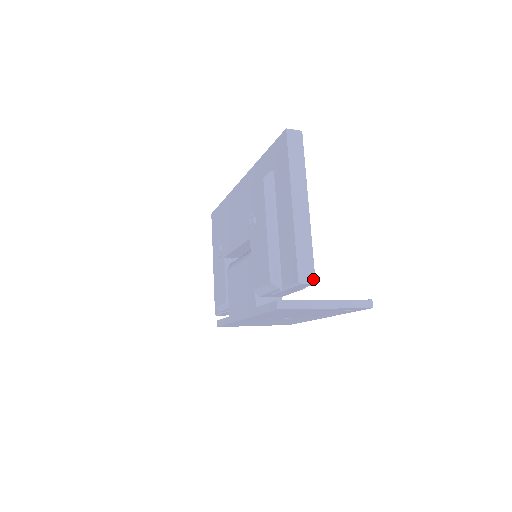
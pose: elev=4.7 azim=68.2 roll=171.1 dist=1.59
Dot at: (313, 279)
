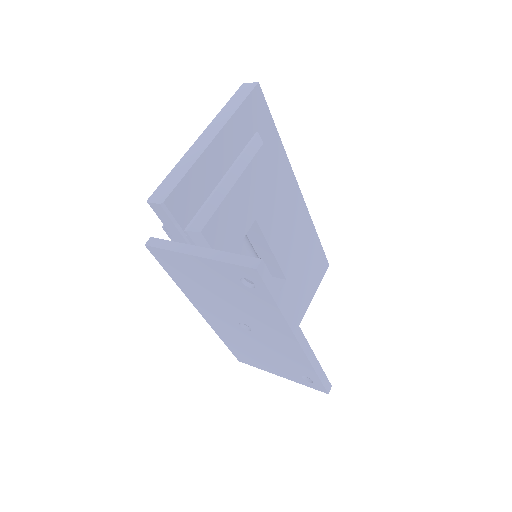
Dot at: (163, 199)
